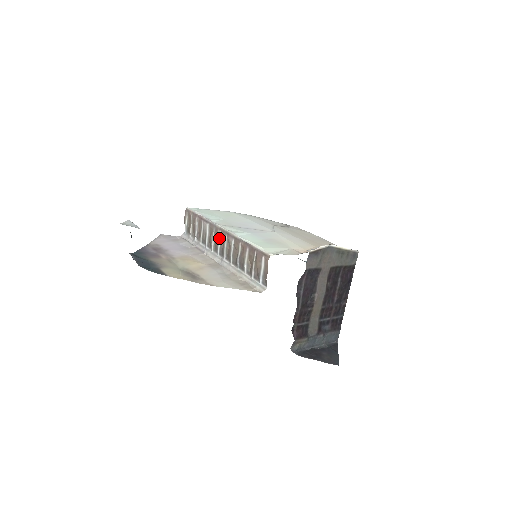
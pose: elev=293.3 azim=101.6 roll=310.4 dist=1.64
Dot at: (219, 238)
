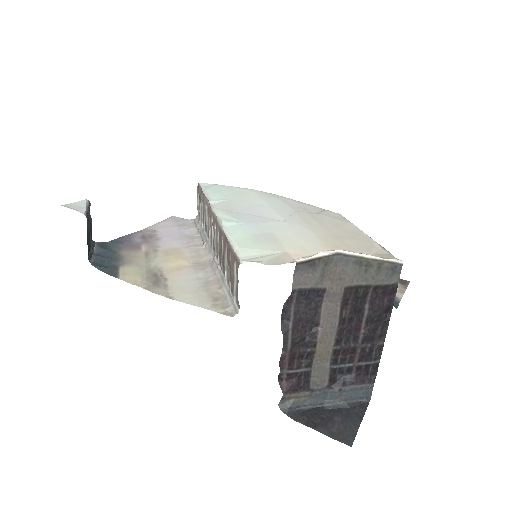
Dot at: (212, 227)
